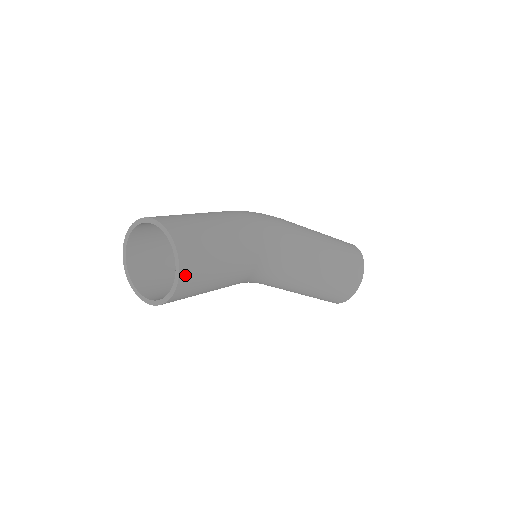
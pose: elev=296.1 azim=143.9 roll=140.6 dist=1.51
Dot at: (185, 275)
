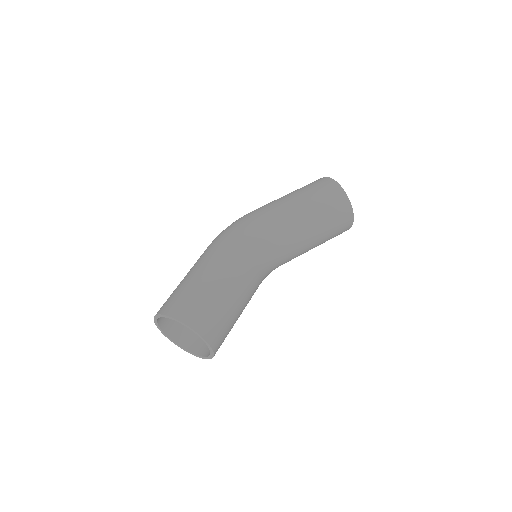
Dot at: (211, 337)
